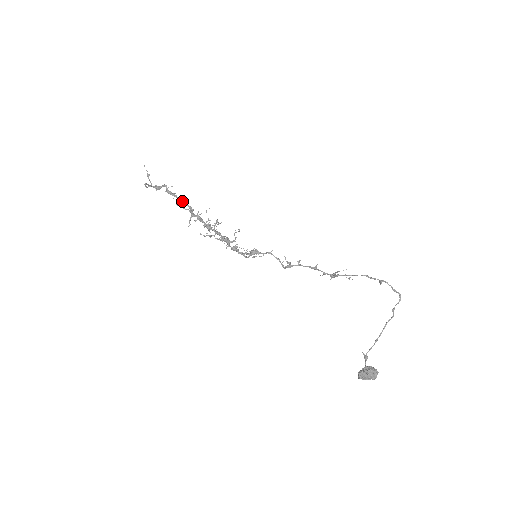
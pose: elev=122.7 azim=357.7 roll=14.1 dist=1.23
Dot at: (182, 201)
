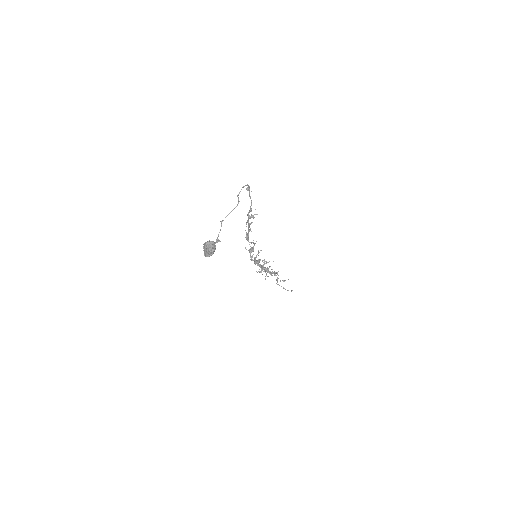
Dot at: occluded
